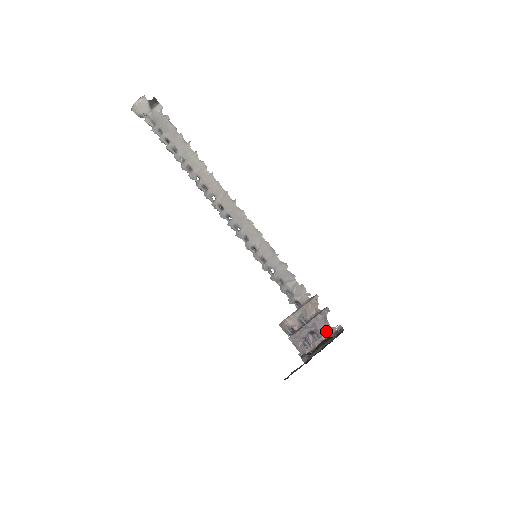
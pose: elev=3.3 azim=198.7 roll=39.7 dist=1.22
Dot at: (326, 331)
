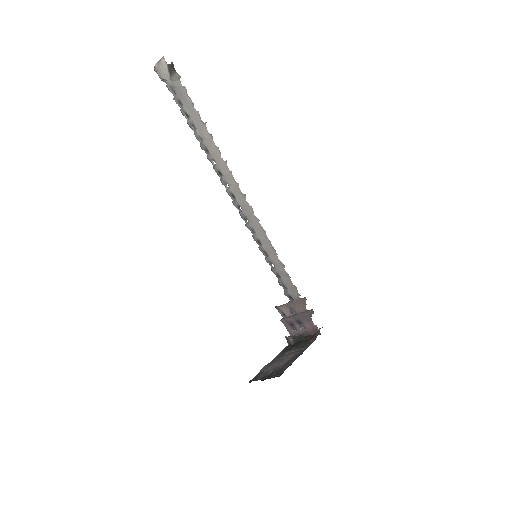
Dot at: (310, 326)
